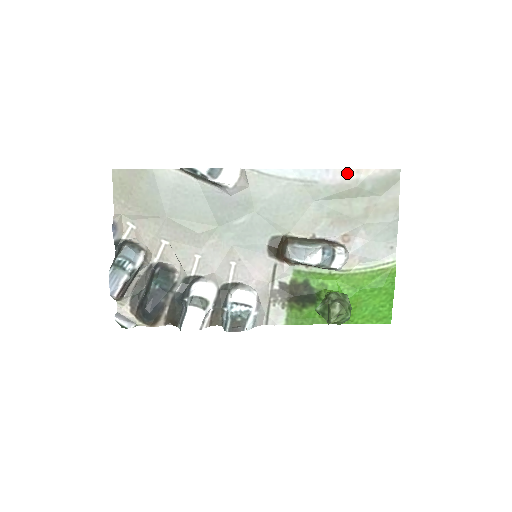
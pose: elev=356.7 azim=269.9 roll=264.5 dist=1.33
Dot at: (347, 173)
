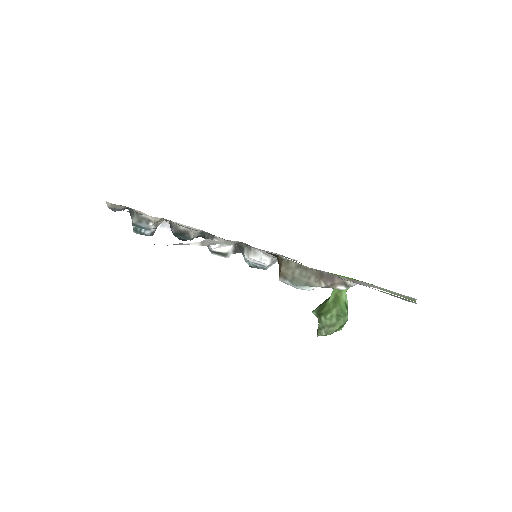
Dot at: occluded
